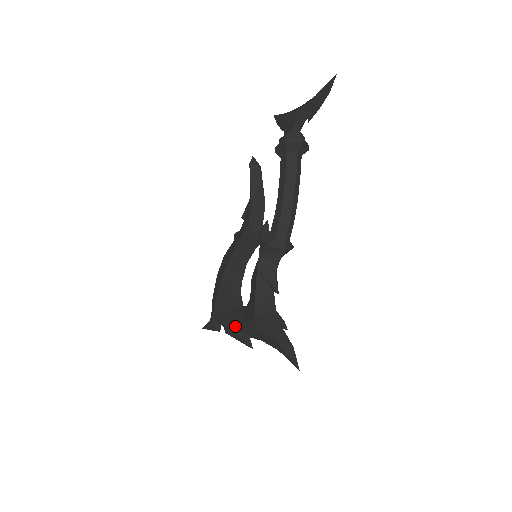
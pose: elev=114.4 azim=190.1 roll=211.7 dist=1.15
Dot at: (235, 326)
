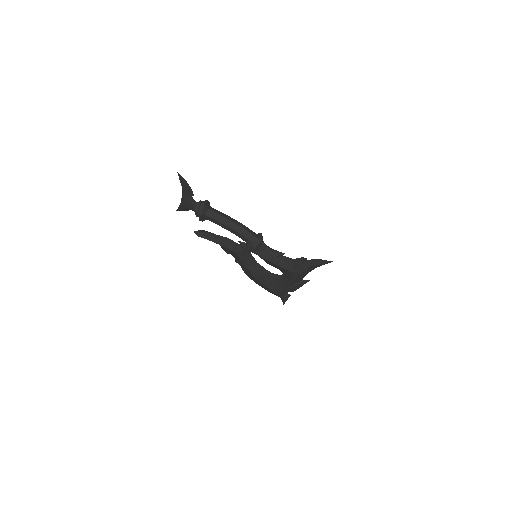
Dot at: (292, 285)
